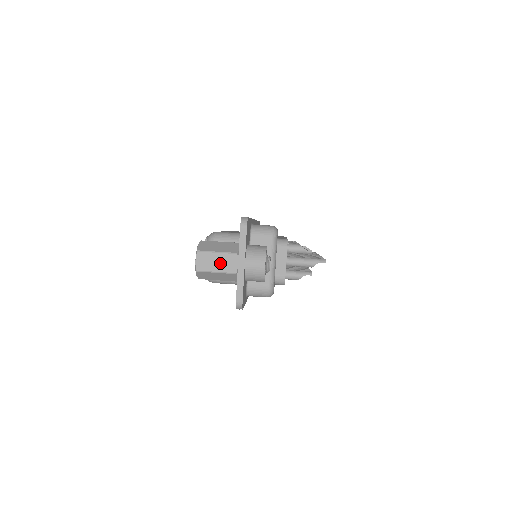
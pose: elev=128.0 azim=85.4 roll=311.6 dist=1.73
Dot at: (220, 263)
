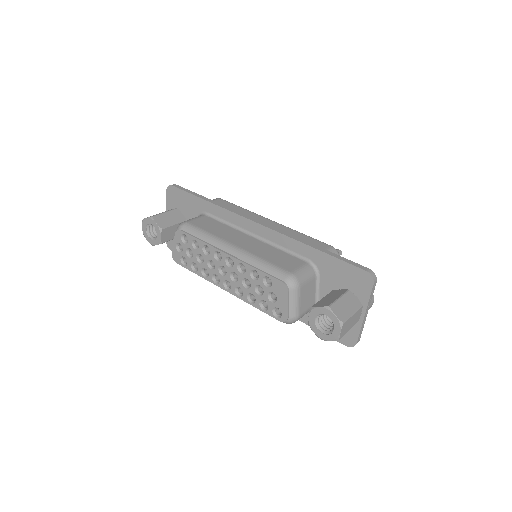
Dot at: (353, 322)
